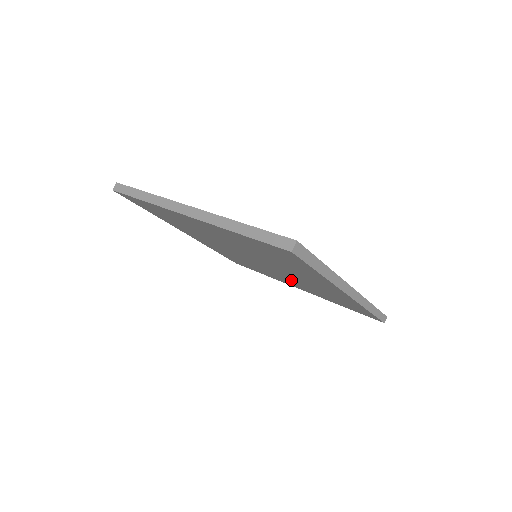
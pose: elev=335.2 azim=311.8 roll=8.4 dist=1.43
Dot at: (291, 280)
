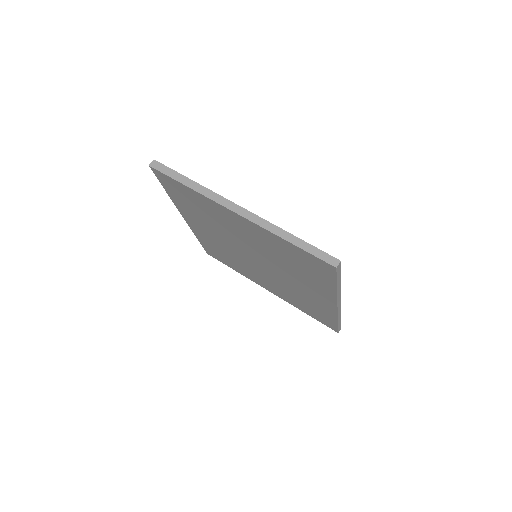
Dot at: (292, 276)
